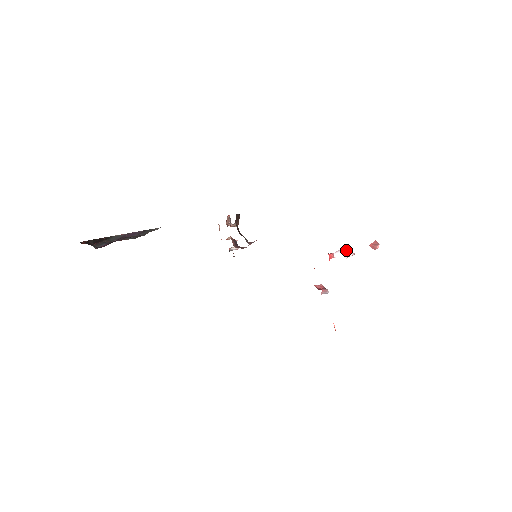
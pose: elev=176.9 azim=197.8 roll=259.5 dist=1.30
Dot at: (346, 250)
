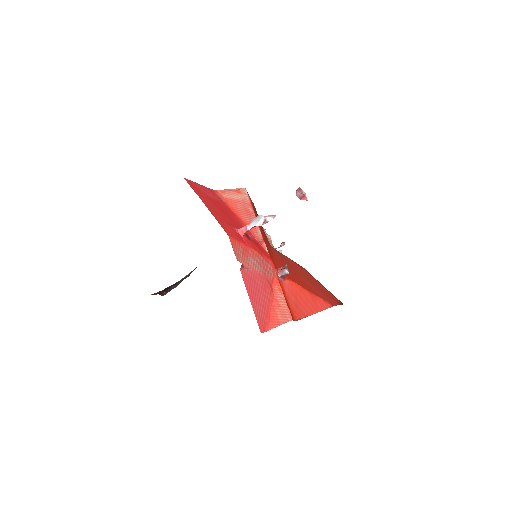
Dot at: (260, 216)
